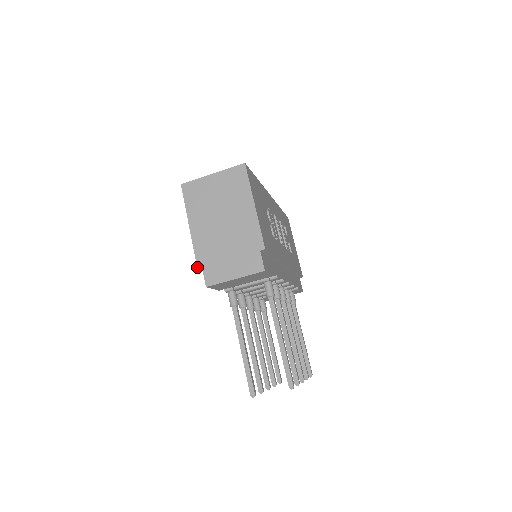
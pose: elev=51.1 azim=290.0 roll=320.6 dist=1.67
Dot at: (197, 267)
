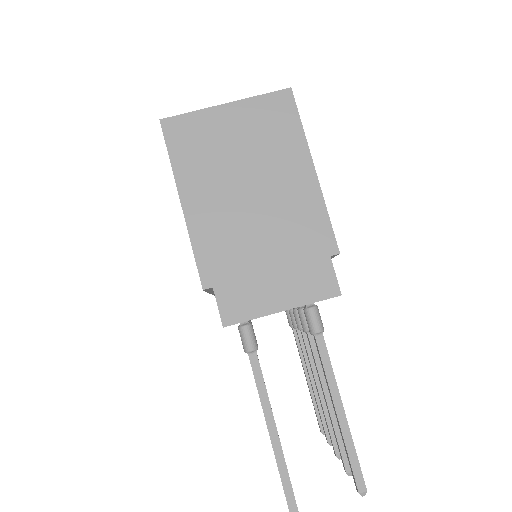
Dot at: (202, 287)
